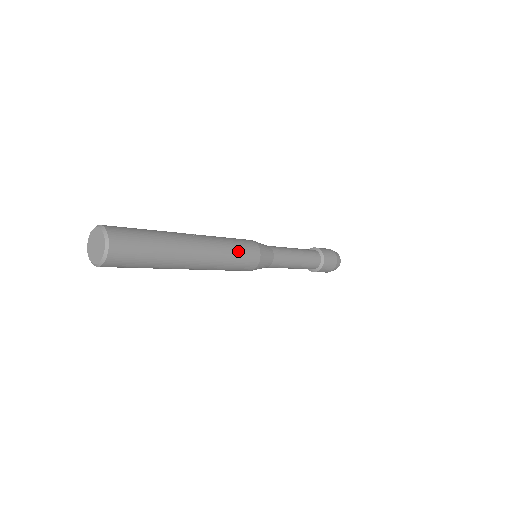
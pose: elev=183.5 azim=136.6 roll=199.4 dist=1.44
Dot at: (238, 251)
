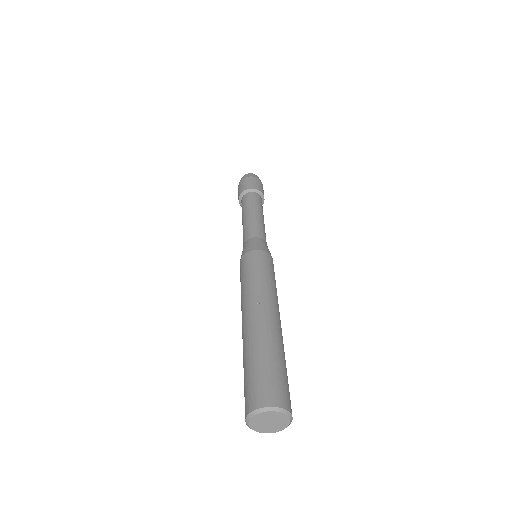
Dot at: (273, 277)
